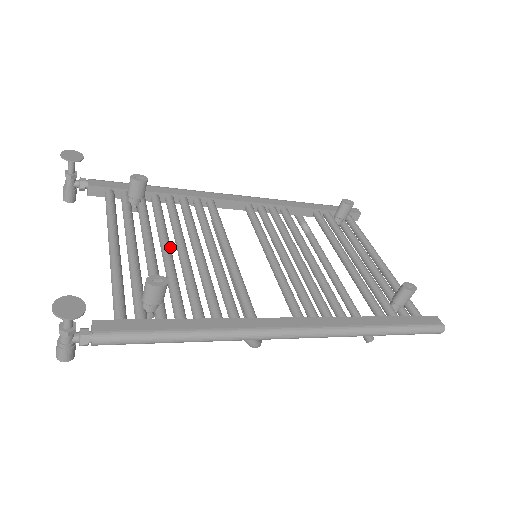
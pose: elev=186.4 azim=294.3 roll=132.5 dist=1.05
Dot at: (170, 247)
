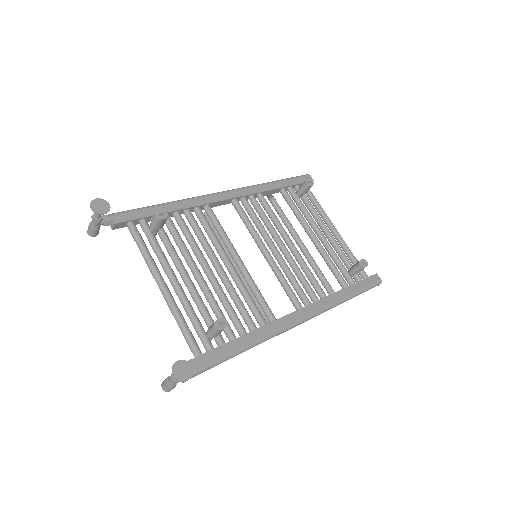
Dot at: occluded
